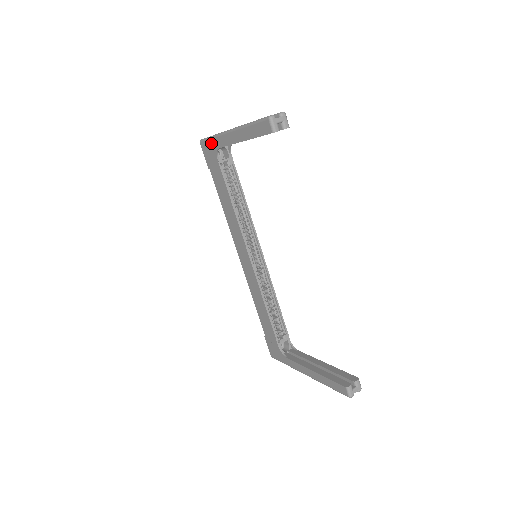
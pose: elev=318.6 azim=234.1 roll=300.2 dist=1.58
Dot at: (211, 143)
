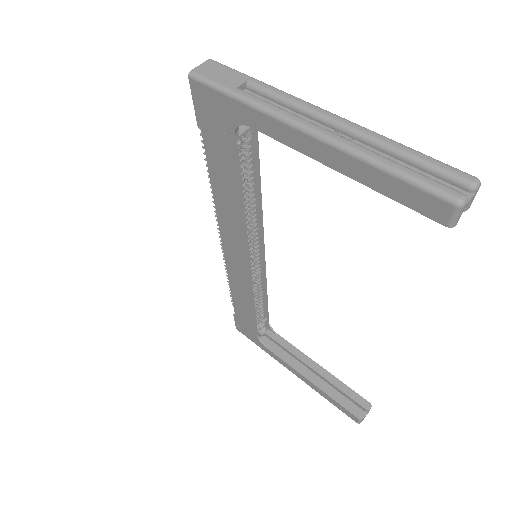
Dot at: (228, 104)
